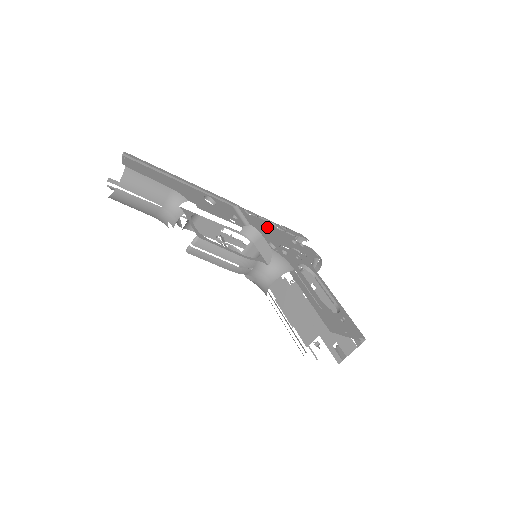
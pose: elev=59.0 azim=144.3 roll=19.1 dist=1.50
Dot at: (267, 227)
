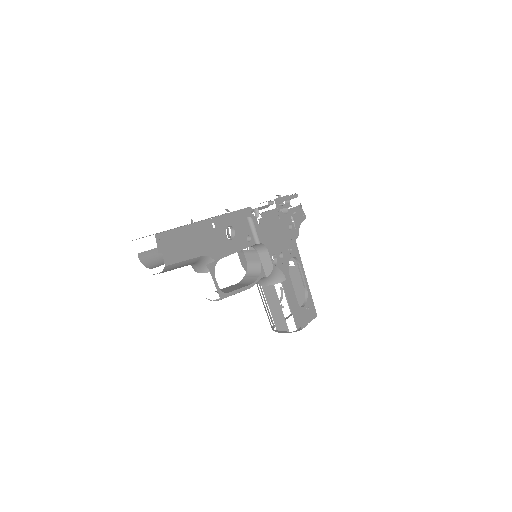
Dot at: (272, 228)
